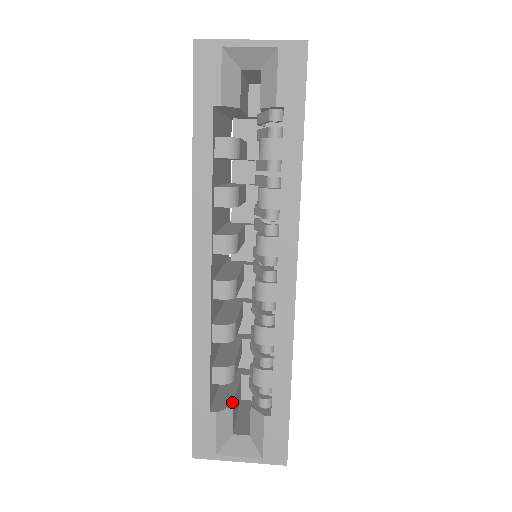
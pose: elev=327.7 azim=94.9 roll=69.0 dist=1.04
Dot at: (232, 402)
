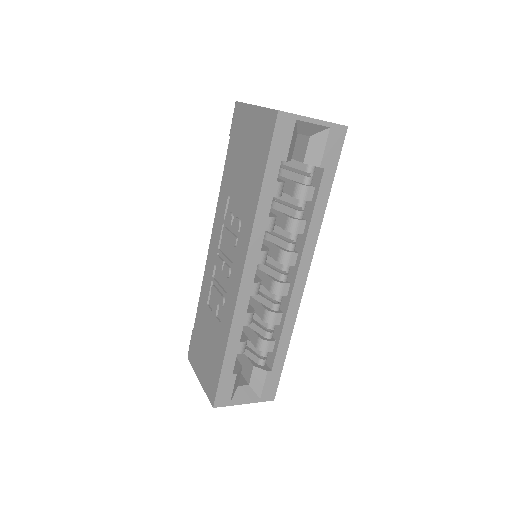
Dot at: (239, 364)
